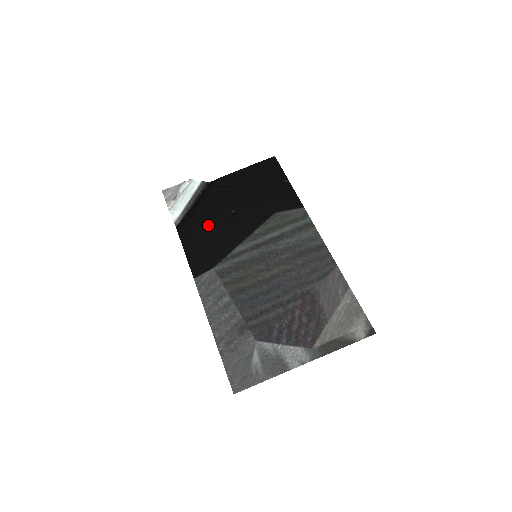
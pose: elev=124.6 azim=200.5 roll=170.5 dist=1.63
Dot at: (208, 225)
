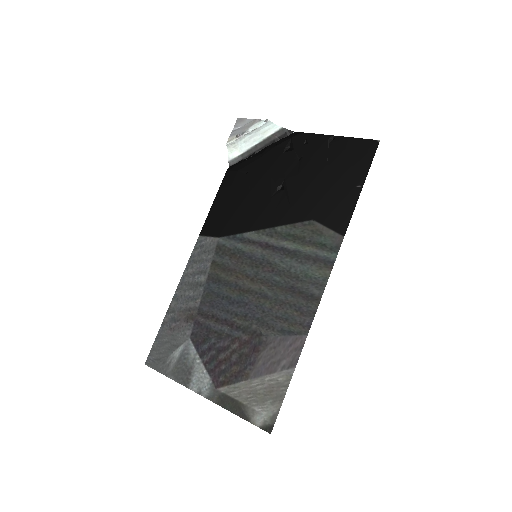
Dot at: (251, 186)
